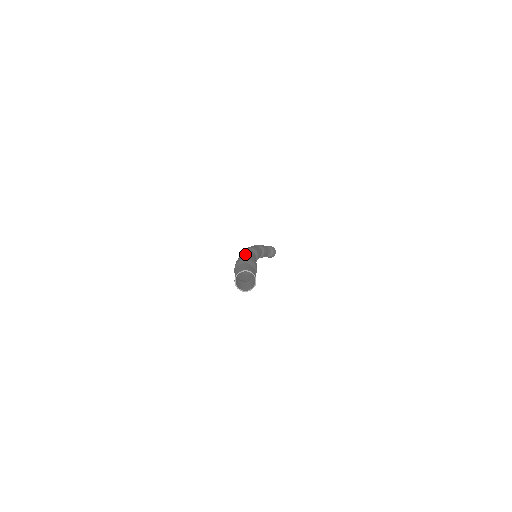
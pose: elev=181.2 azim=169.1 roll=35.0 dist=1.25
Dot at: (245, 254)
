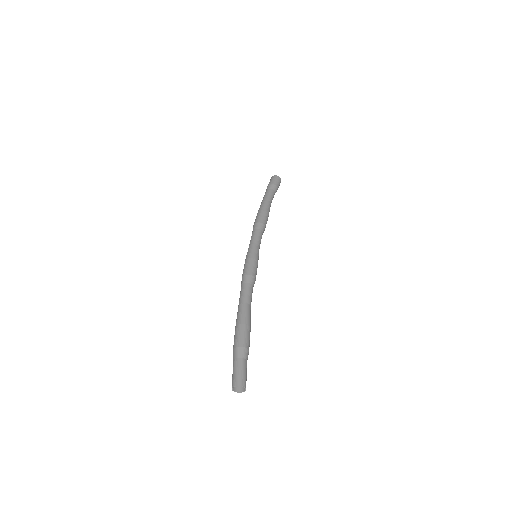
Dot at: (241, 319)
